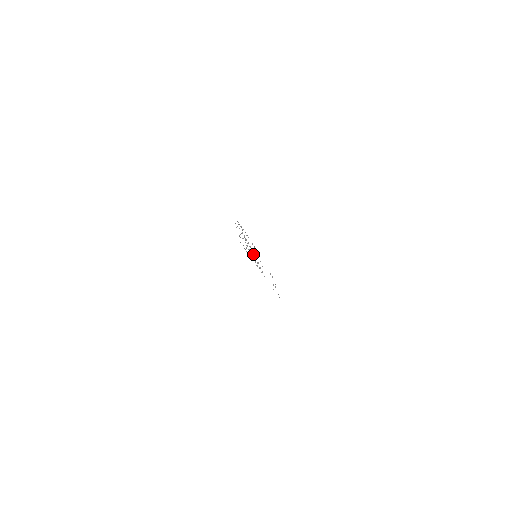
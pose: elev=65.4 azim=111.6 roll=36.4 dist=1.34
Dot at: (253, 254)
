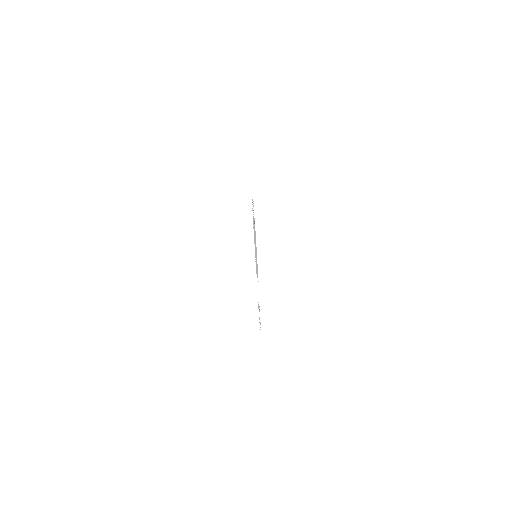
Dot at: (255, 246)
